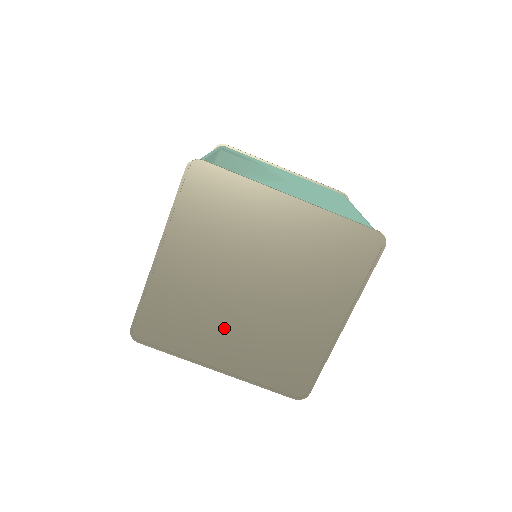
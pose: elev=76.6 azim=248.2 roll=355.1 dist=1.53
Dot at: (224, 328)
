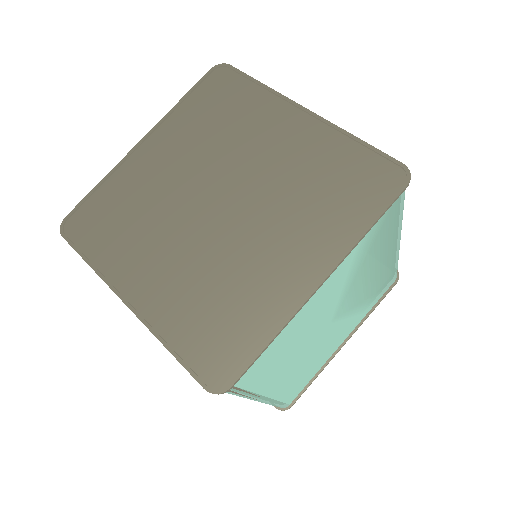
Dot at: (164, 245)
